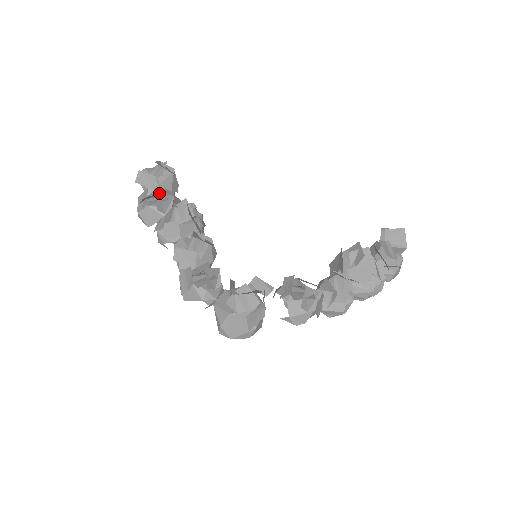
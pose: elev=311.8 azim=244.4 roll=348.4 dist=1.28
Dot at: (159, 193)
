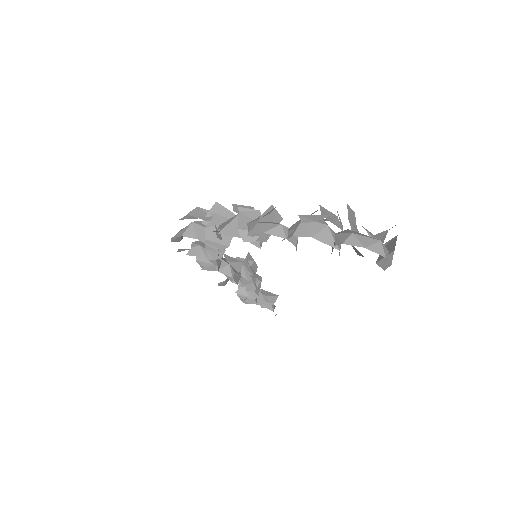
Dot at: occluded
